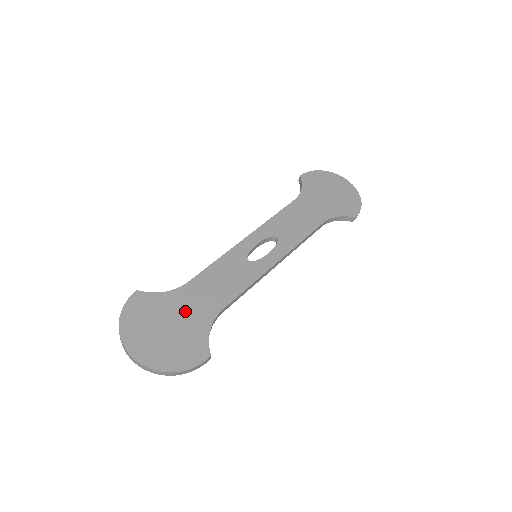
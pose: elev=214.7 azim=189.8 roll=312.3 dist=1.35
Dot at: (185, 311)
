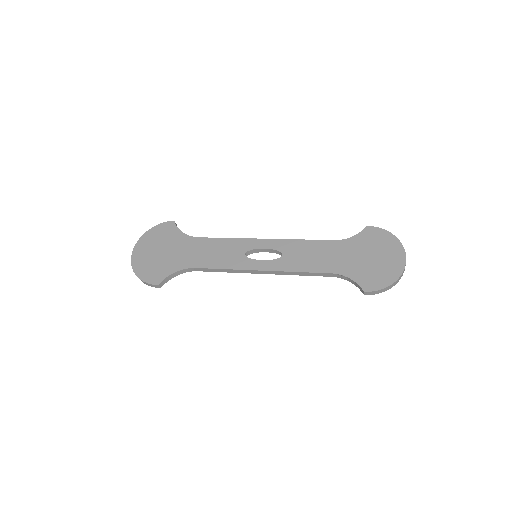
Dot at: (178, 251)
